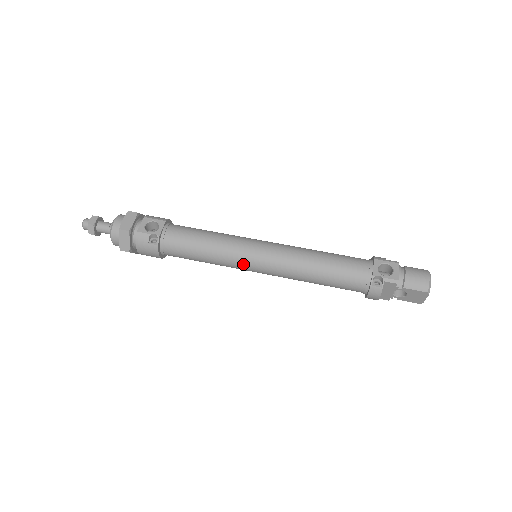
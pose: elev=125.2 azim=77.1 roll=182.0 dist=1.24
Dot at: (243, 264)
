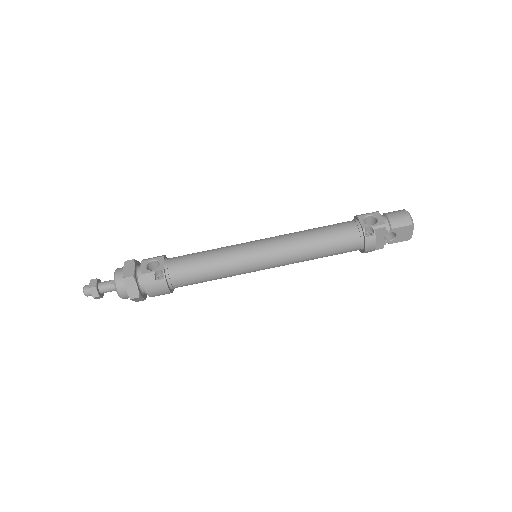
Dot at: (249, 265)
